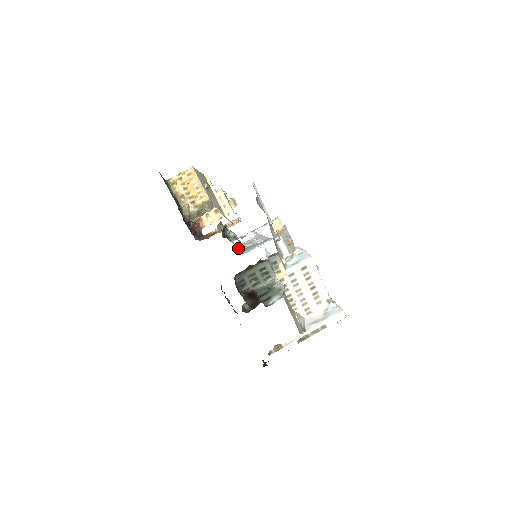
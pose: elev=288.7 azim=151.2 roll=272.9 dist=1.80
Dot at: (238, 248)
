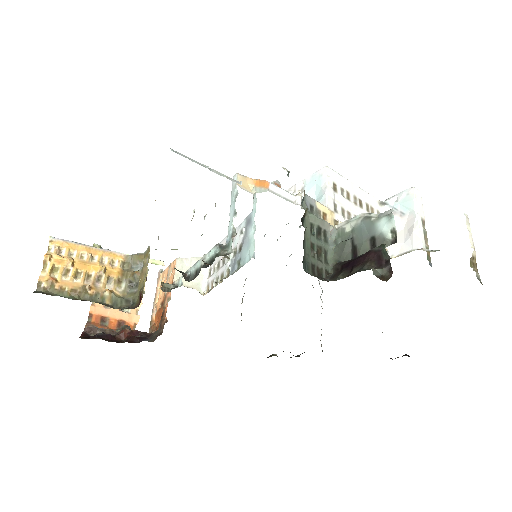
Dot at: (218, 281)
